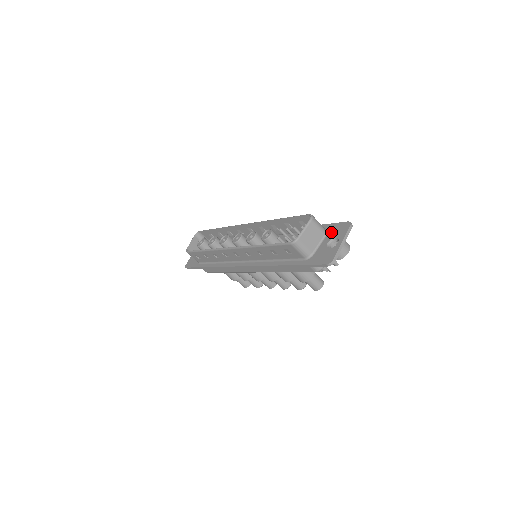
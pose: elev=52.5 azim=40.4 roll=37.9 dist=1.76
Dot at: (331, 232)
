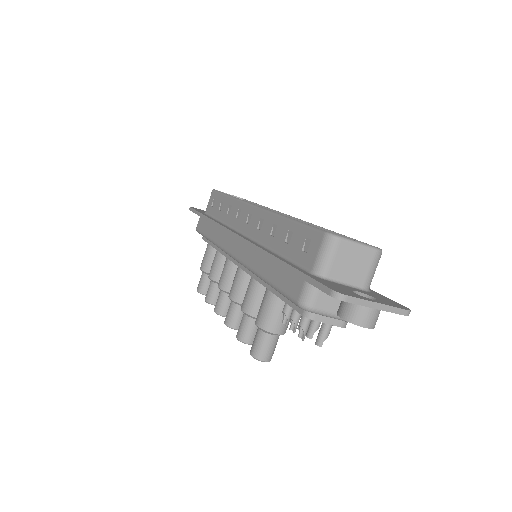
Dot at: (374, 294)
